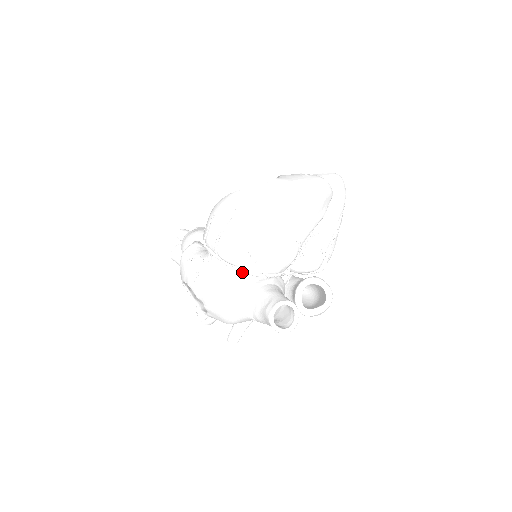
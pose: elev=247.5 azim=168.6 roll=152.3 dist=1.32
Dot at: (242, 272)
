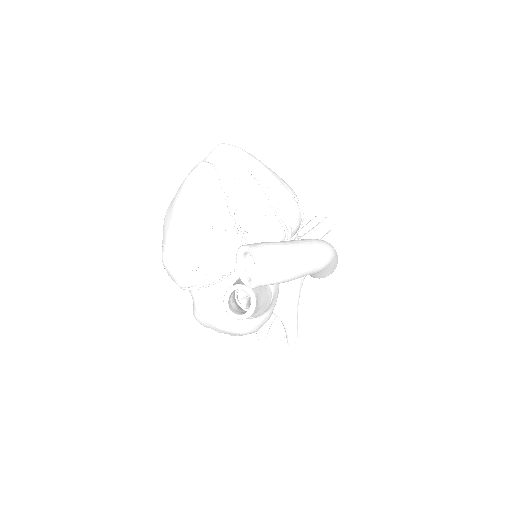
Dot at: (203, 287)
